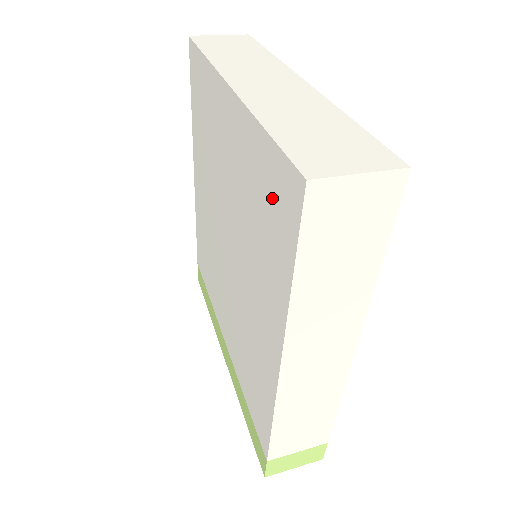
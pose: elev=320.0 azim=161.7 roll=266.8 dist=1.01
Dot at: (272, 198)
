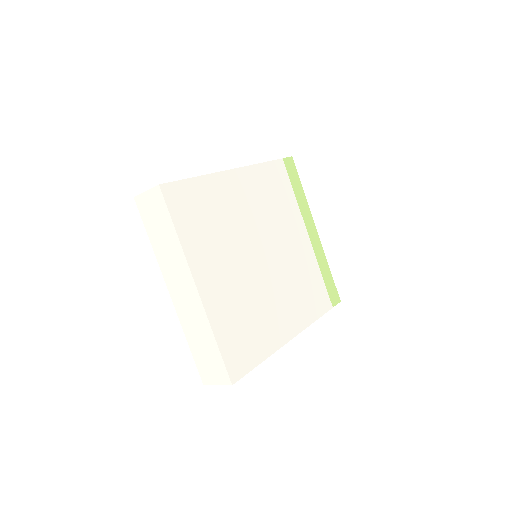
Dot at: occluded
